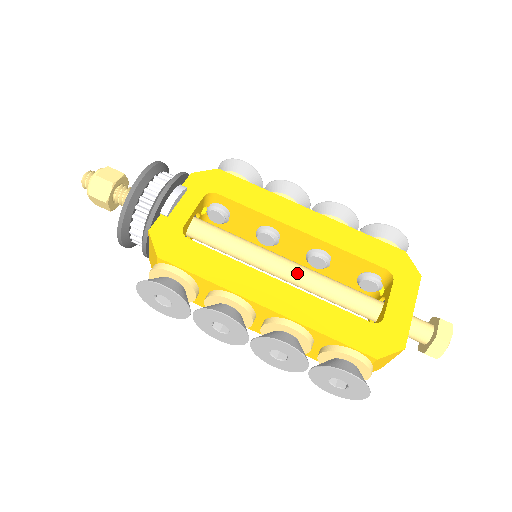
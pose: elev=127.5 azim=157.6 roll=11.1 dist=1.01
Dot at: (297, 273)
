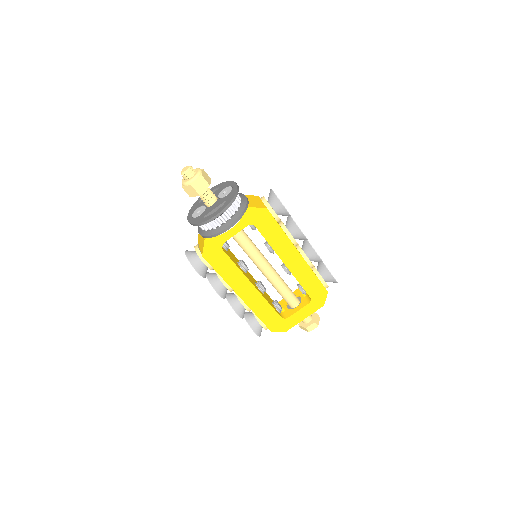
Dot at: (269, 277)
